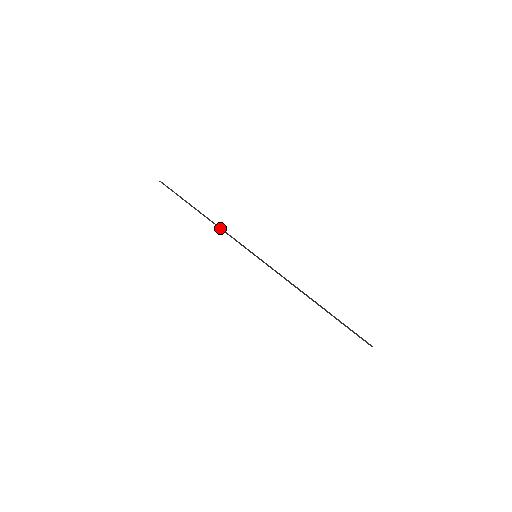
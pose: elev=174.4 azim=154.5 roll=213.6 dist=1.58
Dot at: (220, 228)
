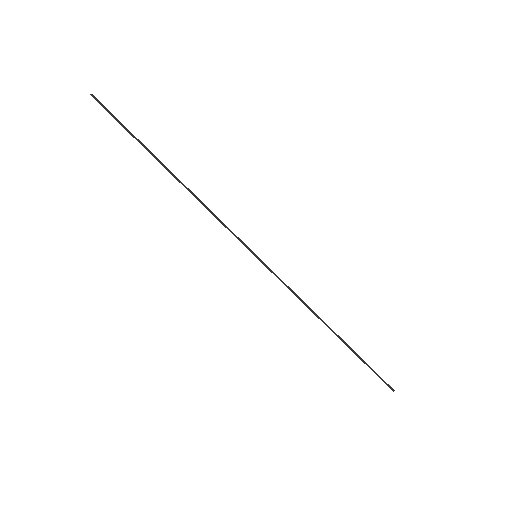
Dot at: (201, 202)
